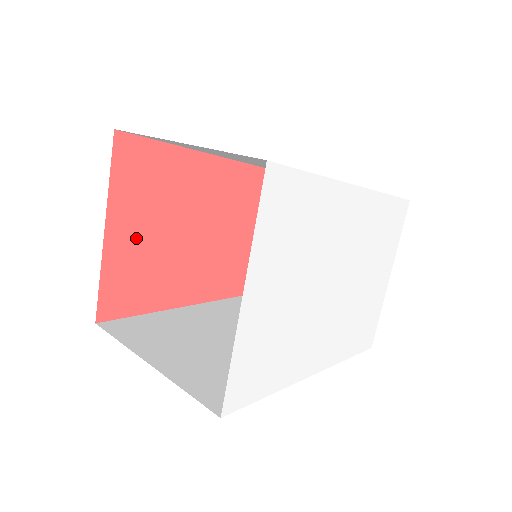
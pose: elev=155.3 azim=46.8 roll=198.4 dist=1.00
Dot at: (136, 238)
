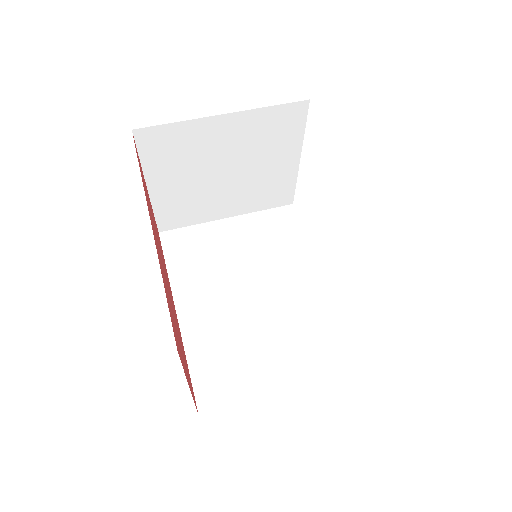
Dot at: occluded
